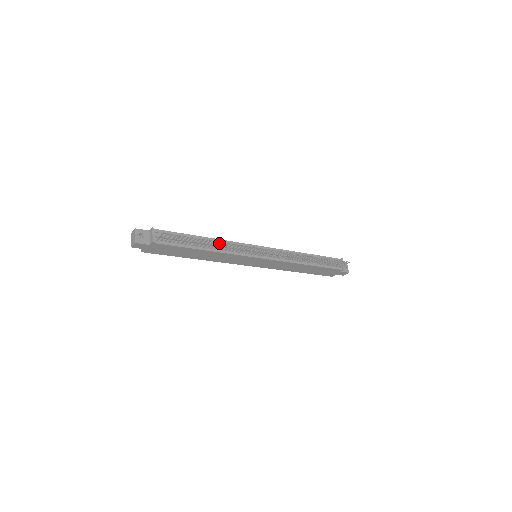
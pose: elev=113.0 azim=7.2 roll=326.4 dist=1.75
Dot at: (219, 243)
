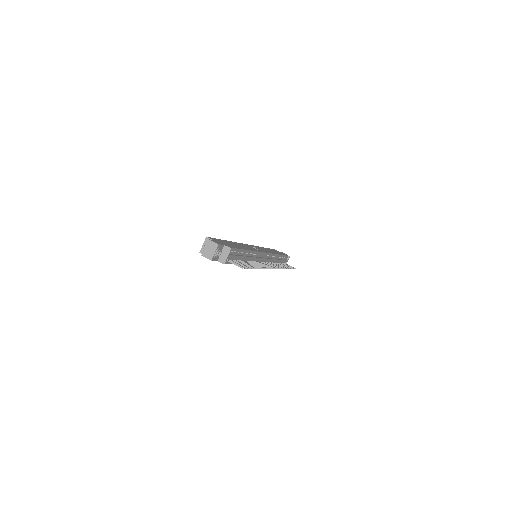
Dot at: (251, 255)
